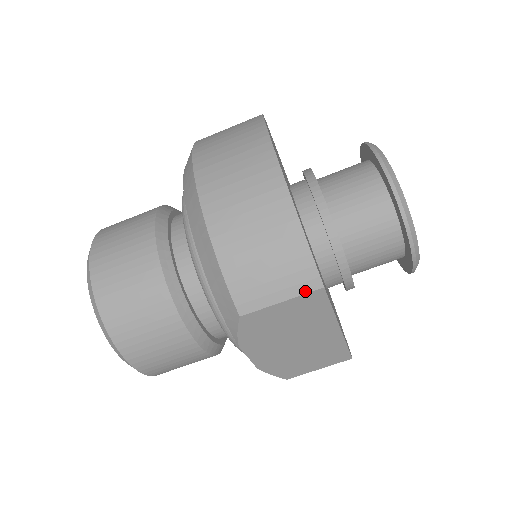
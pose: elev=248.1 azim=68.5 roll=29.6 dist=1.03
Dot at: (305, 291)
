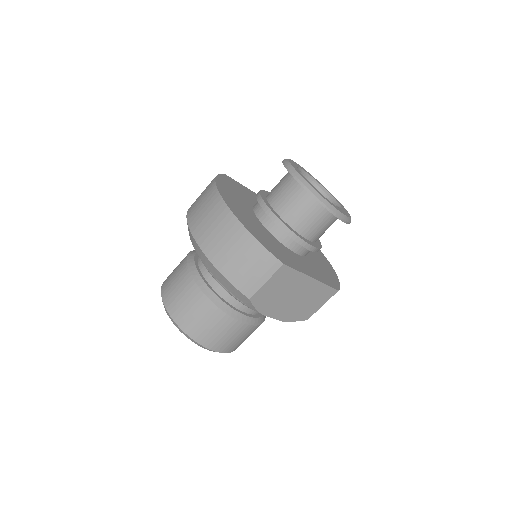
Dot at: (275, 270)
